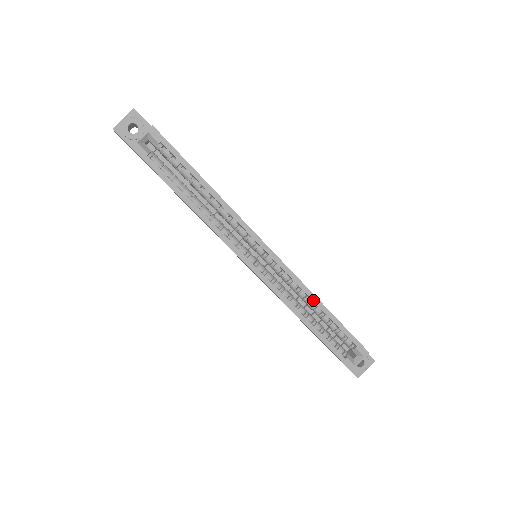
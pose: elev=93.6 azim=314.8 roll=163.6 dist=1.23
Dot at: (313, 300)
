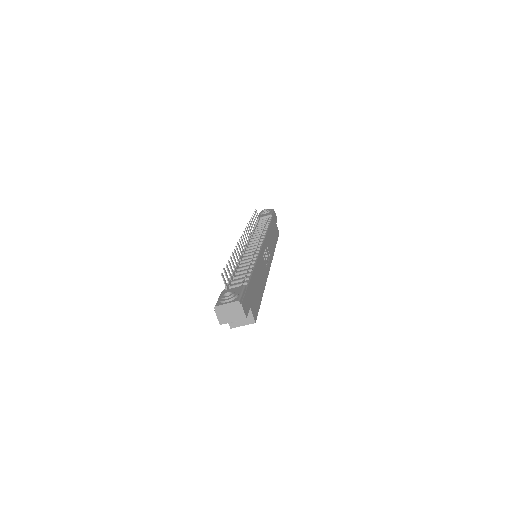
Dot at: occluded
